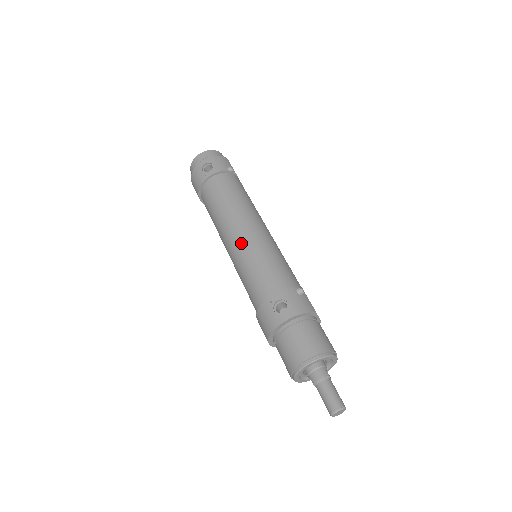
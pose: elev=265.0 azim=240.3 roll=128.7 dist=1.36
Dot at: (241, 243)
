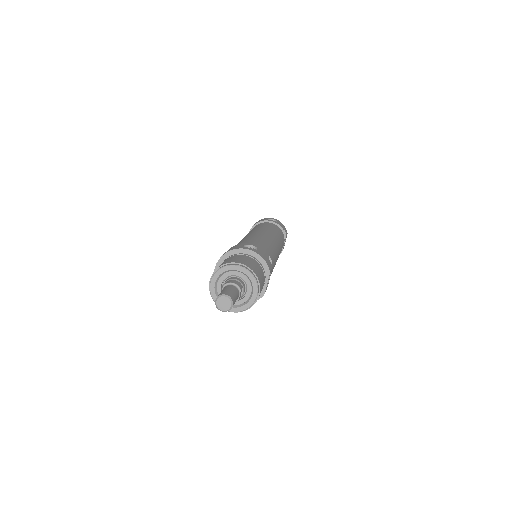
Dot at: (257, 234)
